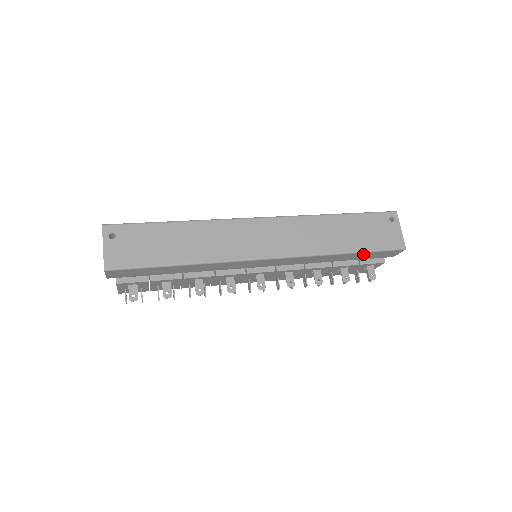
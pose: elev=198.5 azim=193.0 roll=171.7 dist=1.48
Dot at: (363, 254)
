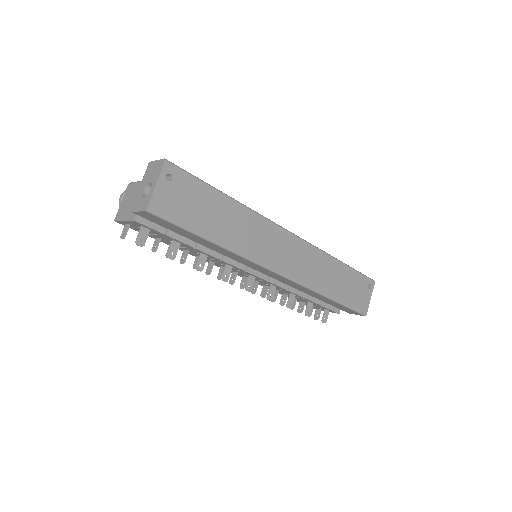
Dot at: (338, 304)
